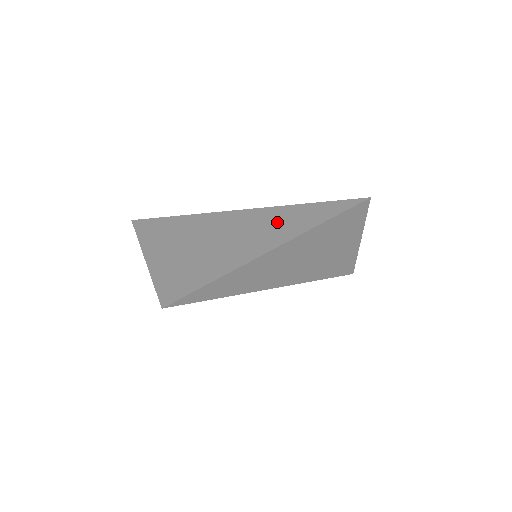
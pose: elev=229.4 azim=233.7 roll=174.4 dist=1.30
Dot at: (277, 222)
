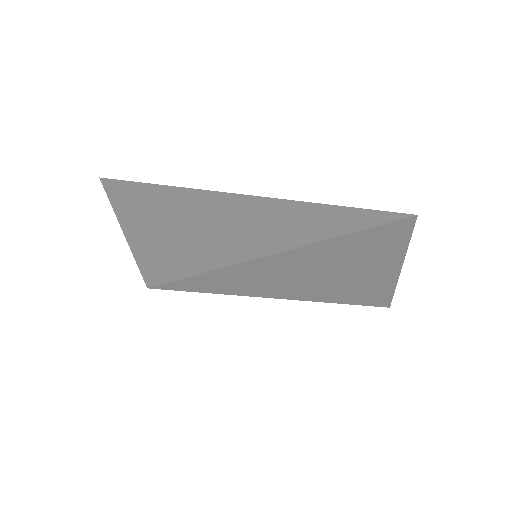
Dot at: (281, 220)
